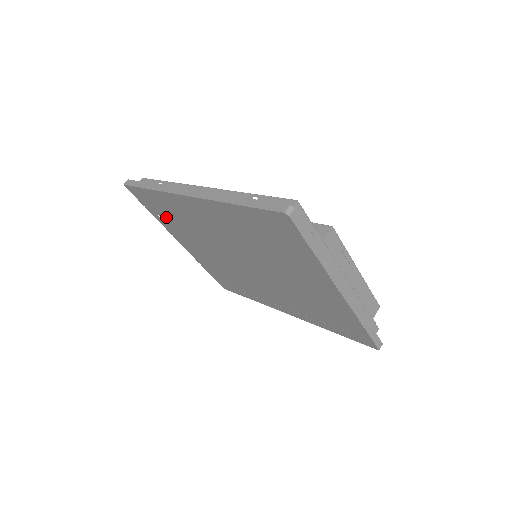
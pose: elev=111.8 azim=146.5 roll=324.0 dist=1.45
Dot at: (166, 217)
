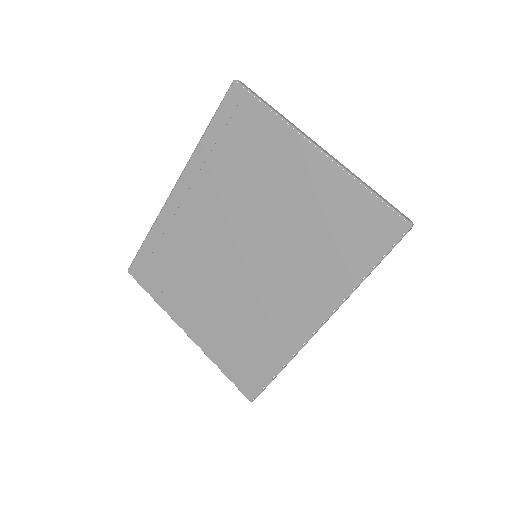
Dot at: (166, 280)
